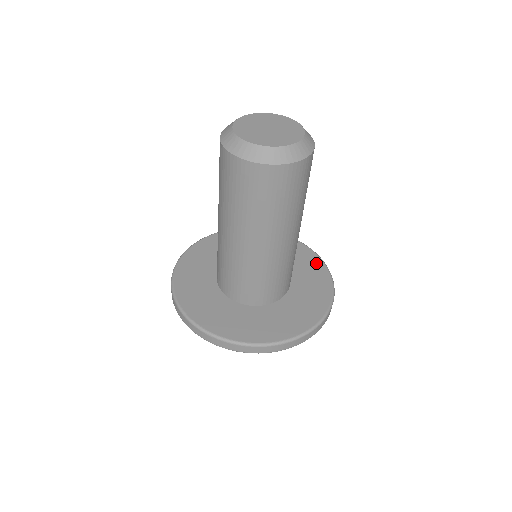
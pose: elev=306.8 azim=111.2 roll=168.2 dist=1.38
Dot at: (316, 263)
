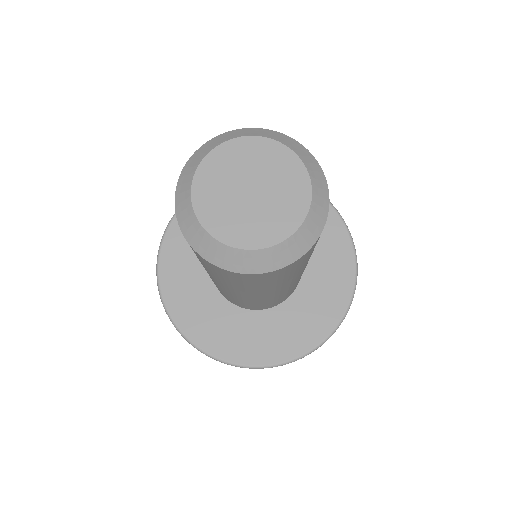
Dot at: (345, 262)
